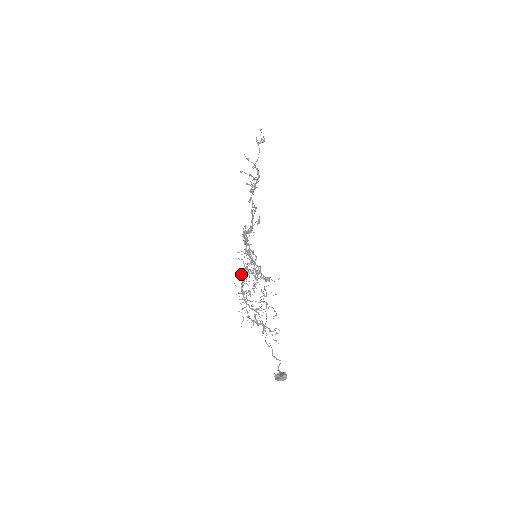
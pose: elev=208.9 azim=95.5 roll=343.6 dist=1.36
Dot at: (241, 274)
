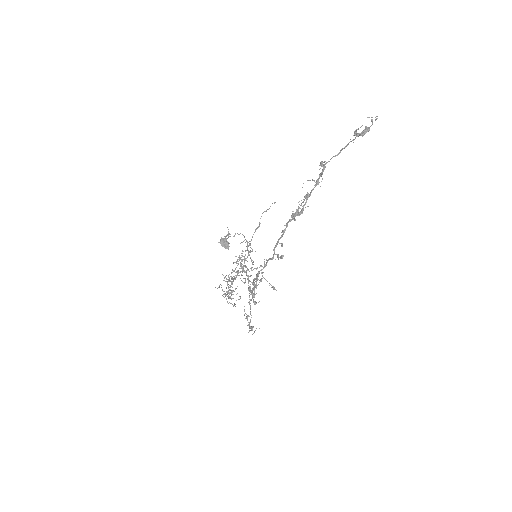
Dot at: occluded
